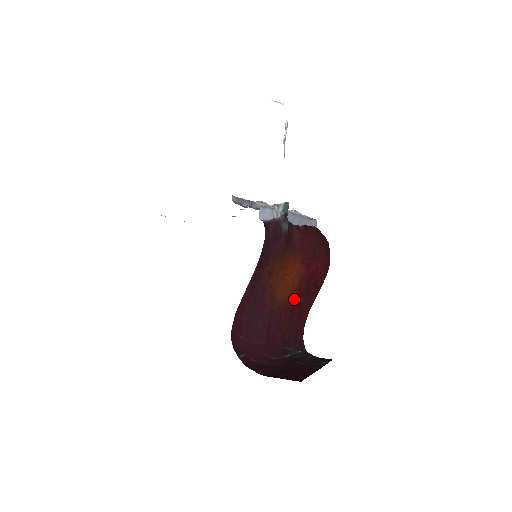
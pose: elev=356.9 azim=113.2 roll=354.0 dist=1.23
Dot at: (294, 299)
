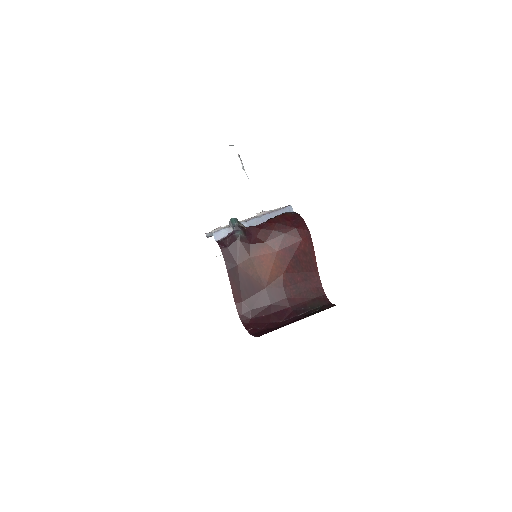
Dot at: (287, 273)
